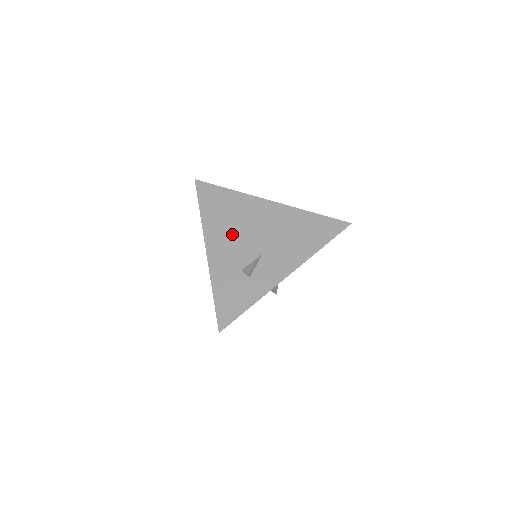
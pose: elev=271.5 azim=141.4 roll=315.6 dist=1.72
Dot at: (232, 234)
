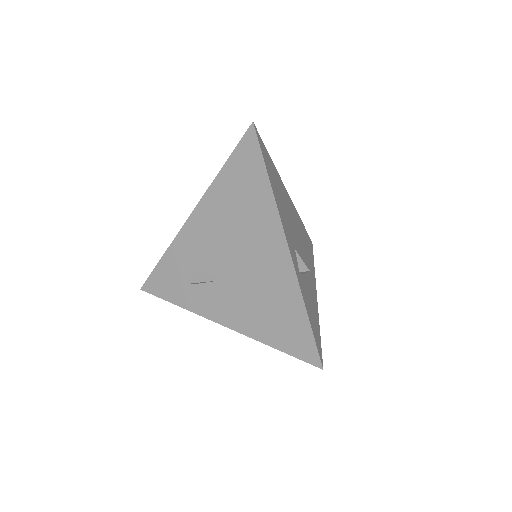
Dot at: (221, 230)
